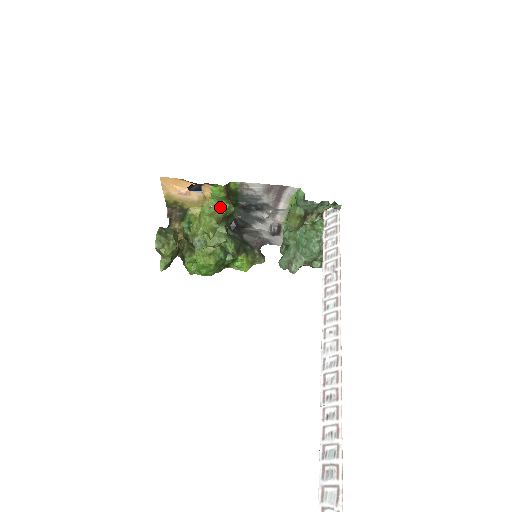
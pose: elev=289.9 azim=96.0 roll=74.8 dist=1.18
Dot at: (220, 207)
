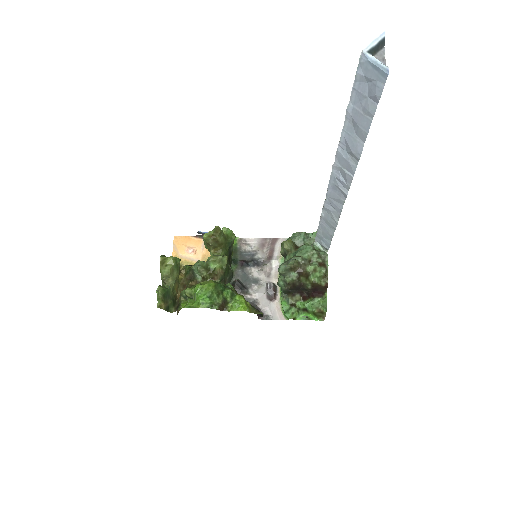
Dot at: occluded
